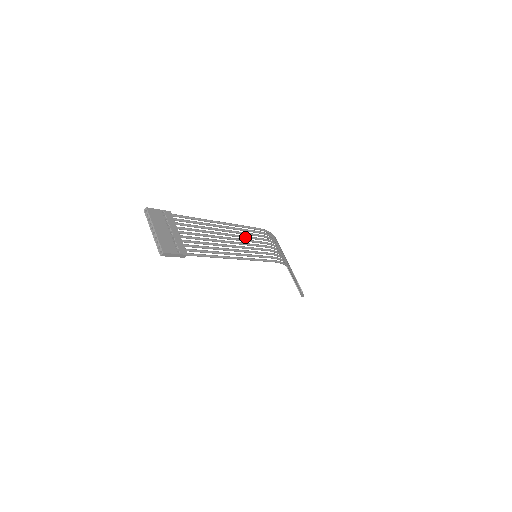
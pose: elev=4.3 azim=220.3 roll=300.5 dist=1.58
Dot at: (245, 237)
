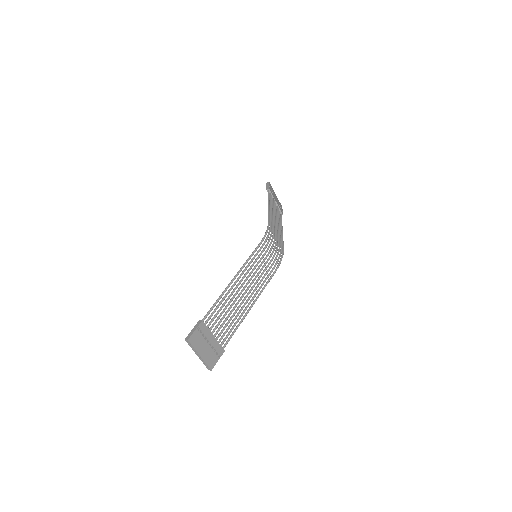
Dot at: occluded
